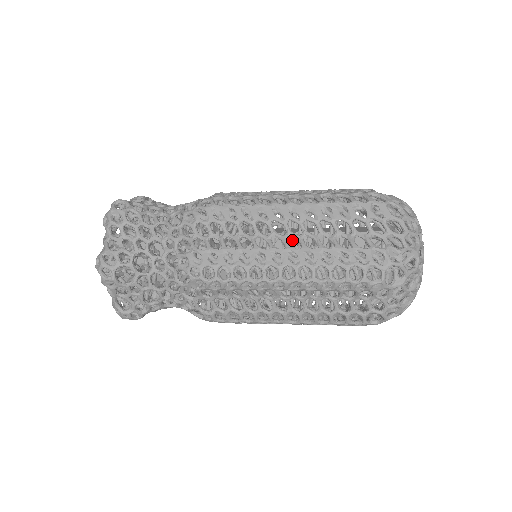
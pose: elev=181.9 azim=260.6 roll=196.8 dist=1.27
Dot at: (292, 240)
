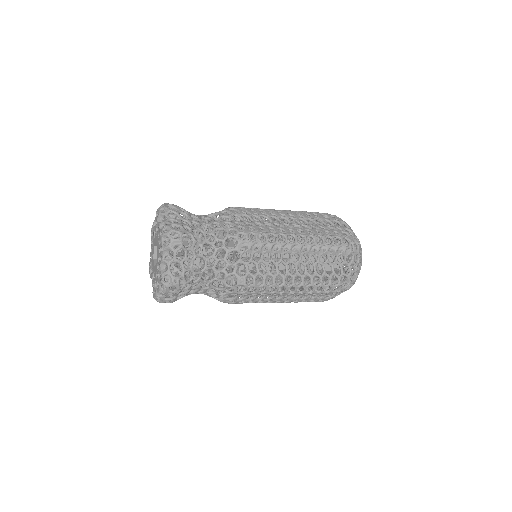
Dot at: occluded
